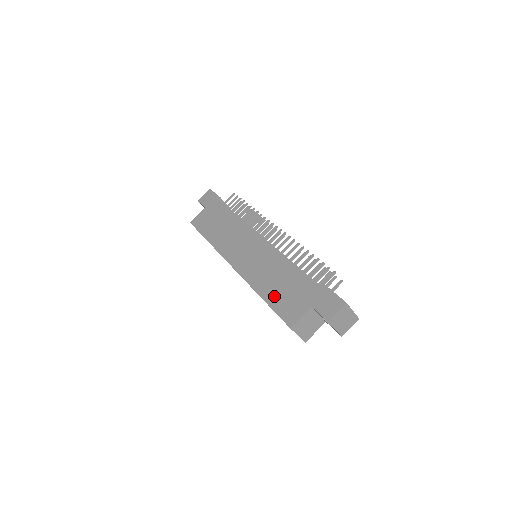
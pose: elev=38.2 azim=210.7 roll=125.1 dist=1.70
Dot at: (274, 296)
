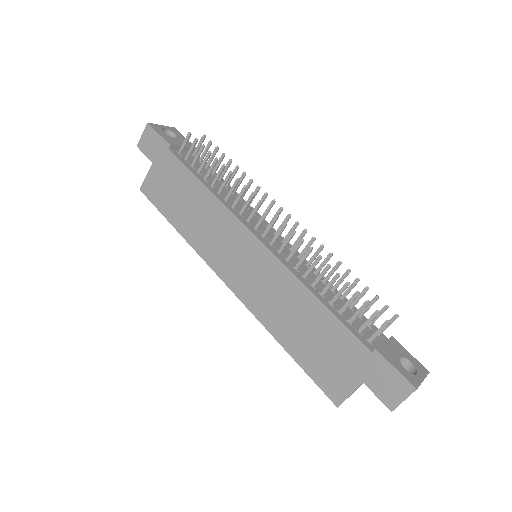
Dot at: (303, 352)
